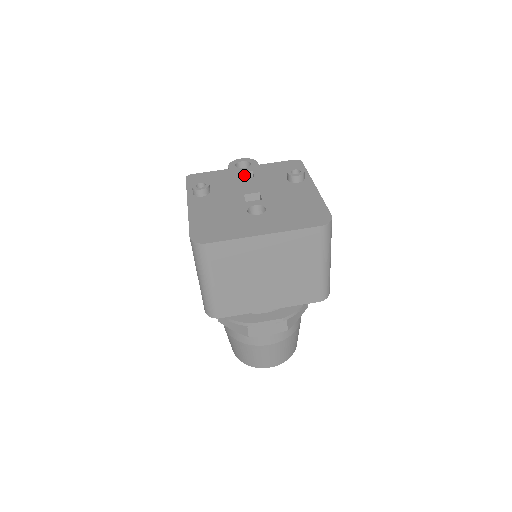
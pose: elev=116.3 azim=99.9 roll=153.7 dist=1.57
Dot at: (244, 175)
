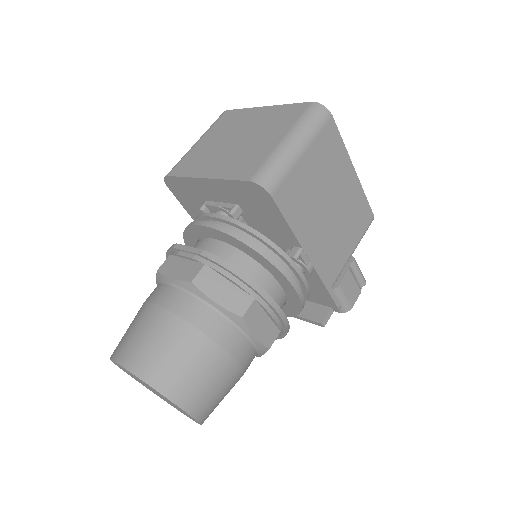
Dot at: occluded
